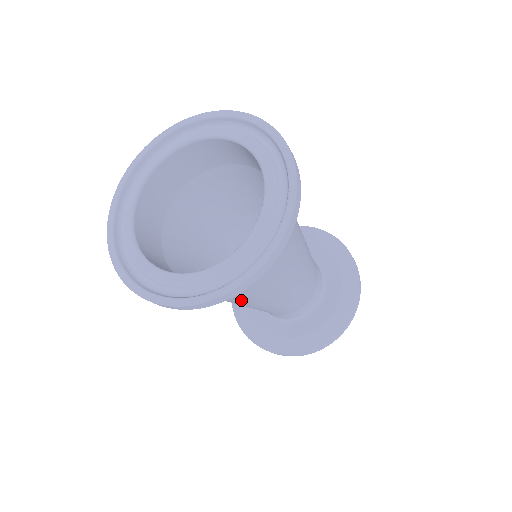
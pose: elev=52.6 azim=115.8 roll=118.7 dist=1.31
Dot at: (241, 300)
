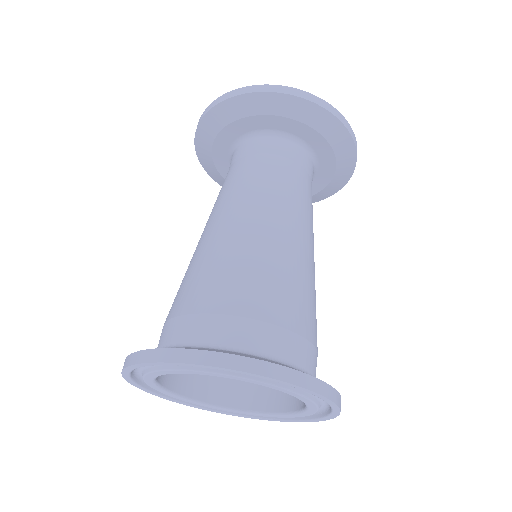
Dot at: occluded
